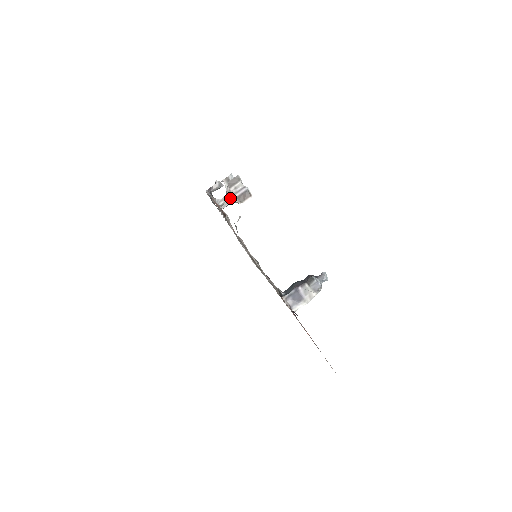
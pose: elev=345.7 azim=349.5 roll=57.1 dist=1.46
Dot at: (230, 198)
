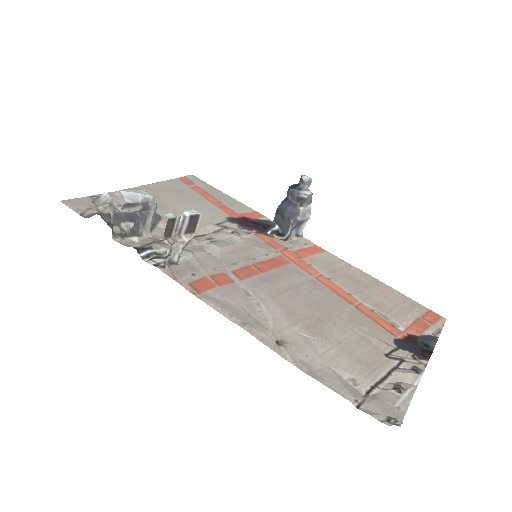
Dot at: (182, 245)
